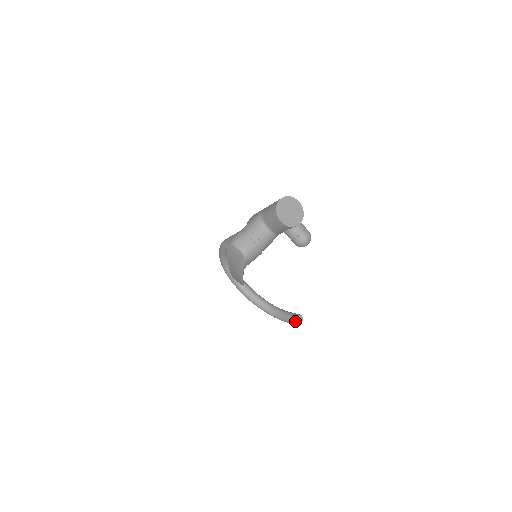
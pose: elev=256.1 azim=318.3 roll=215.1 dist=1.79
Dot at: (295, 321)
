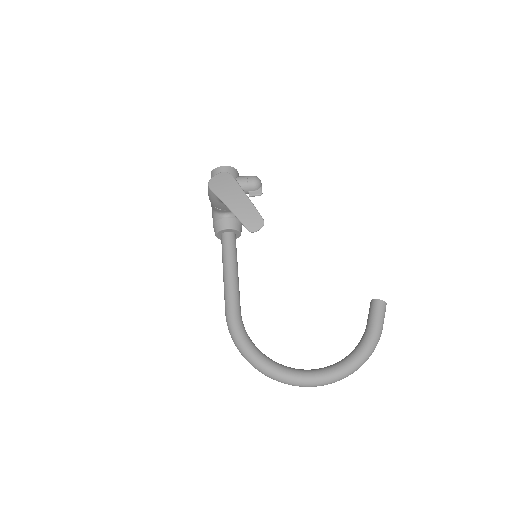
Dot at: (376, 300)
